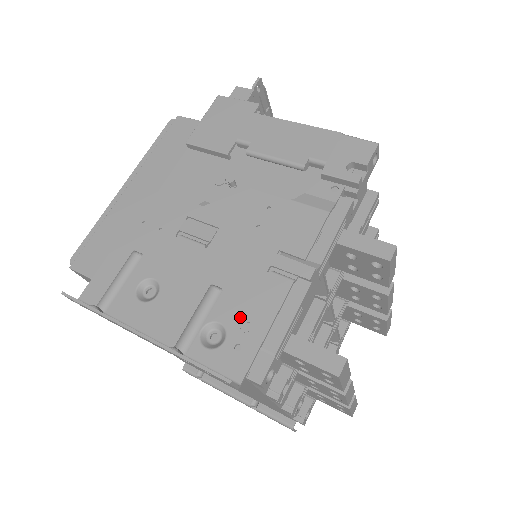
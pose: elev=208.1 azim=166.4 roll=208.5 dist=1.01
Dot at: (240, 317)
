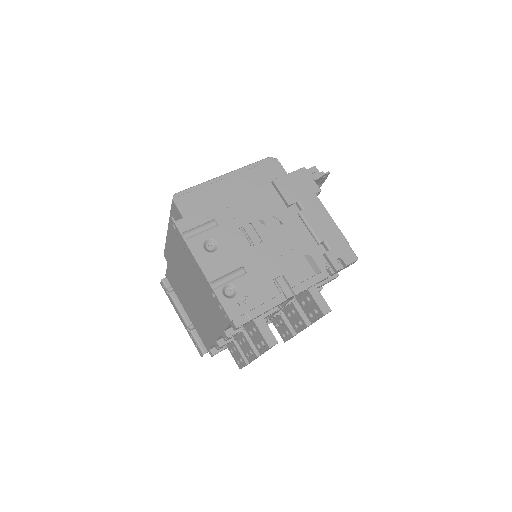
Dot at: (247, 292)
